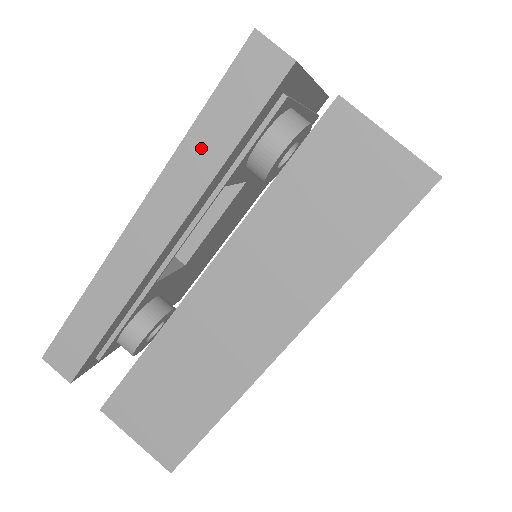
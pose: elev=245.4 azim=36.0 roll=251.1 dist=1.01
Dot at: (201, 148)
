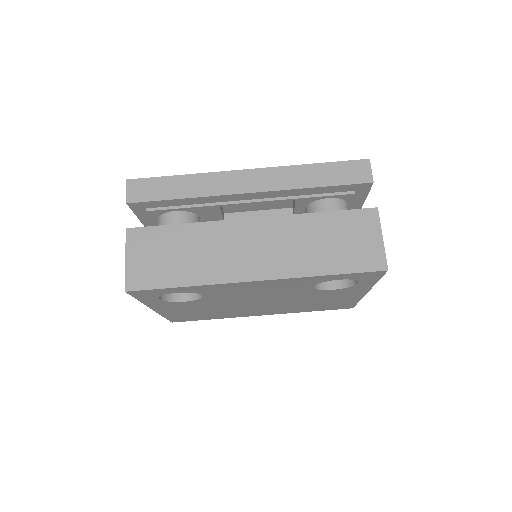
Dot at: (308, 174)
